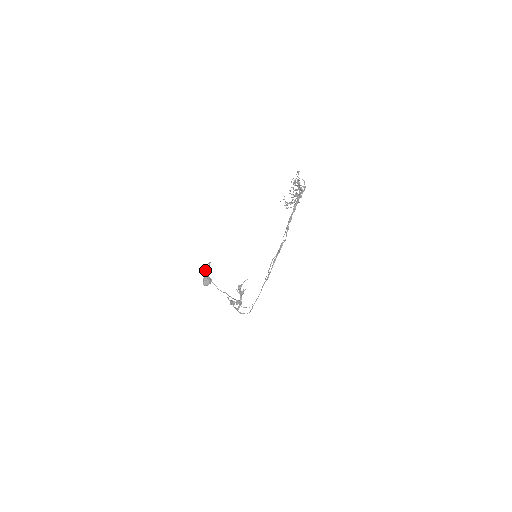
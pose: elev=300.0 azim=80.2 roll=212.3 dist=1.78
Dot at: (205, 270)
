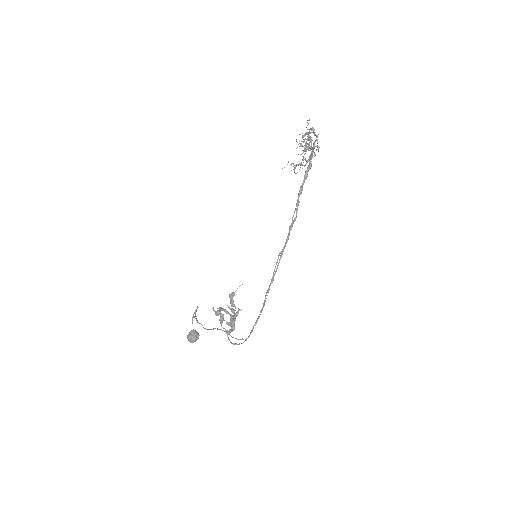
Dot at: occluded
